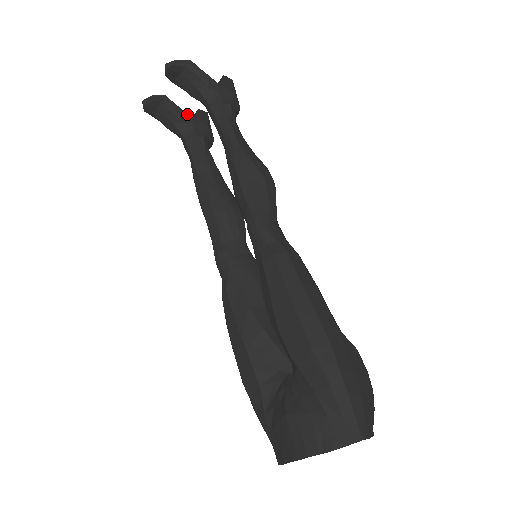
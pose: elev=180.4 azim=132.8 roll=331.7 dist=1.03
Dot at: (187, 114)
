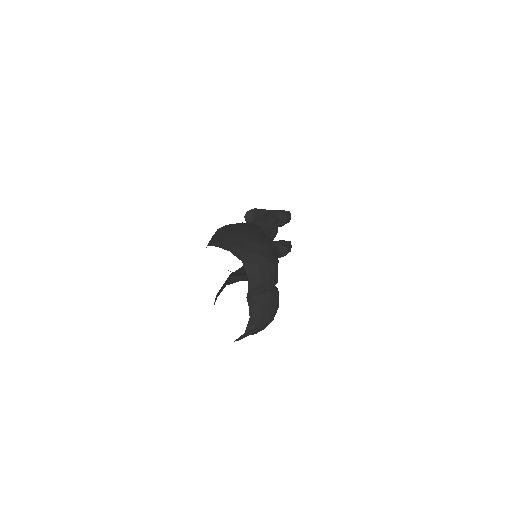
Dot at: occluded
